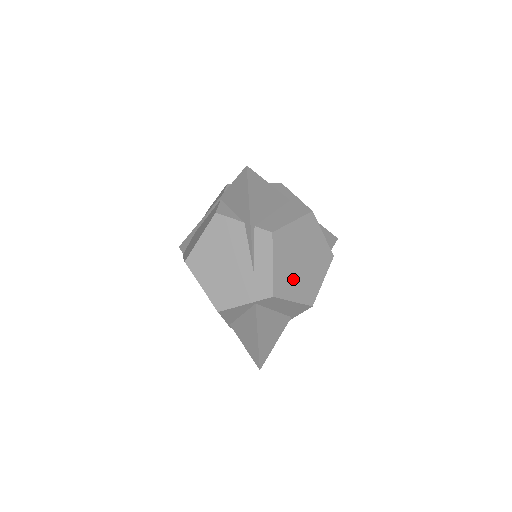
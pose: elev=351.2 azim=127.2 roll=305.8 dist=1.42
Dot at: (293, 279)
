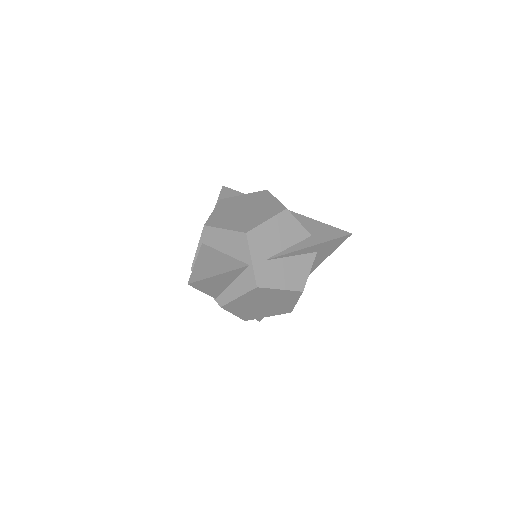
Dot at: (230, 218)
